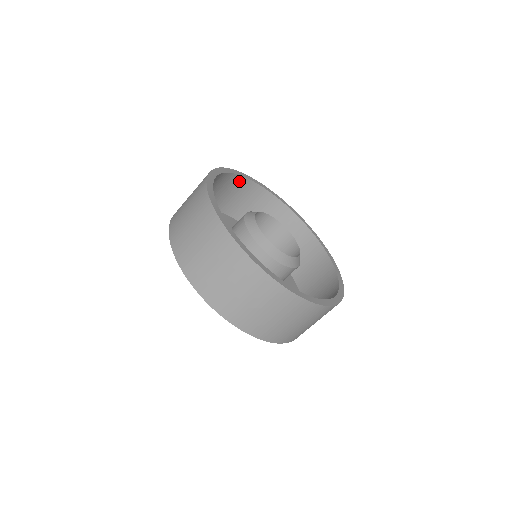
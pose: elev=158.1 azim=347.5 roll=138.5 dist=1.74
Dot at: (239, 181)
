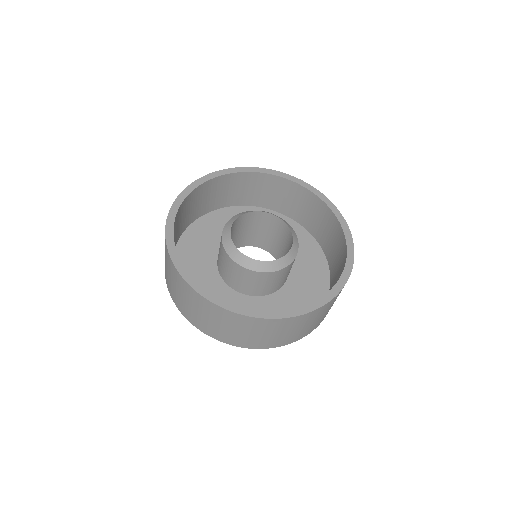
Dot at: (283, 183)
